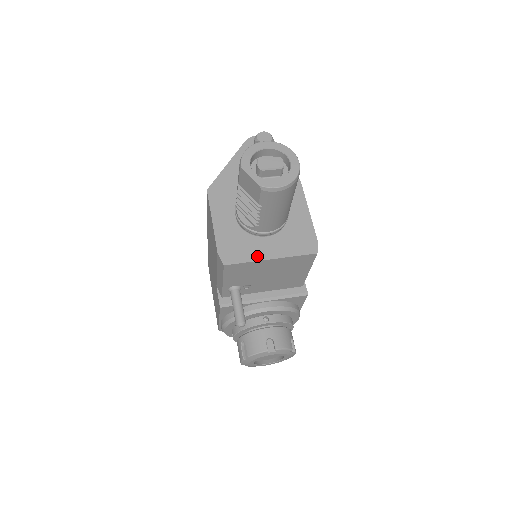
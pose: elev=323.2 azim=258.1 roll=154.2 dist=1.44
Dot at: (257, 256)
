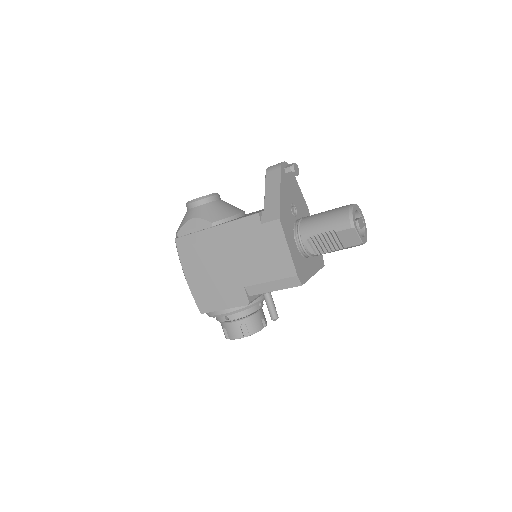
Dot at: (310, 274)
